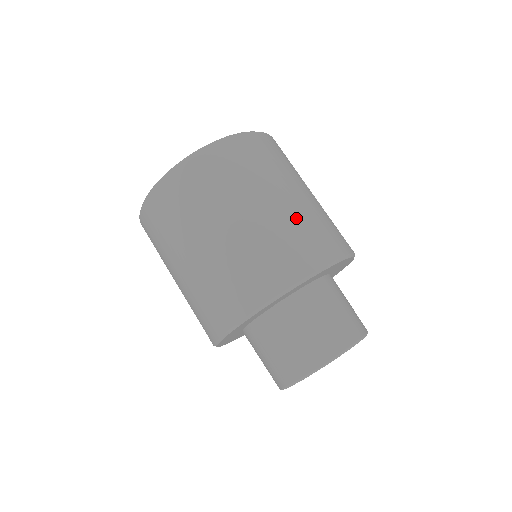
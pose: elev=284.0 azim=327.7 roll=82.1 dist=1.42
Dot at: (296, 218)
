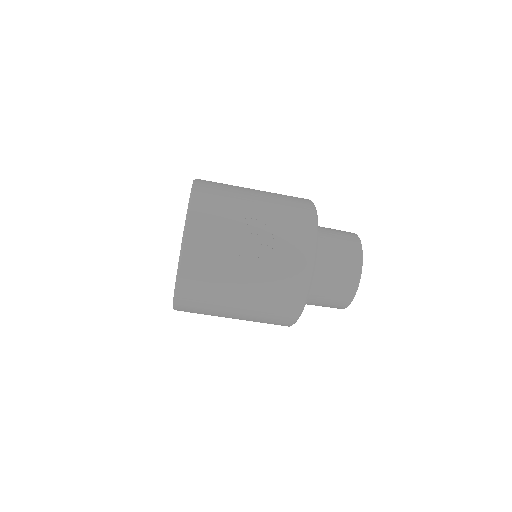
Dot at: (260, 306)
